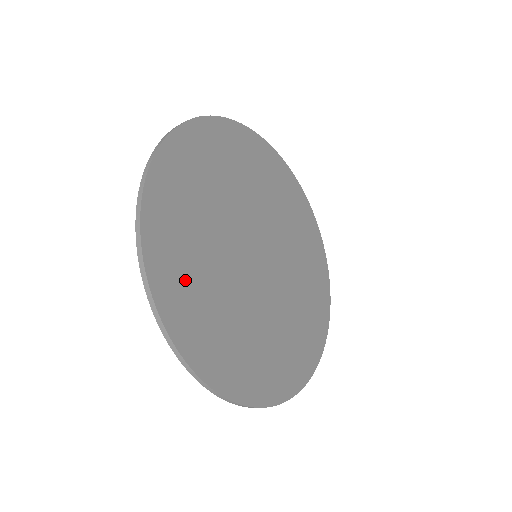
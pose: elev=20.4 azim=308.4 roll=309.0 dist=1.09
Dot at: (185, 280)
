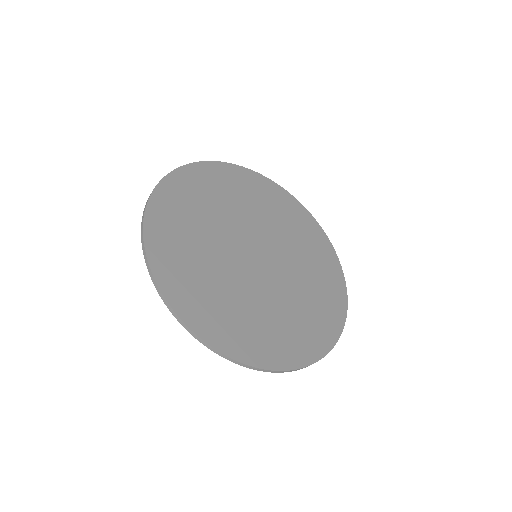
Dot at: (179, 213)
